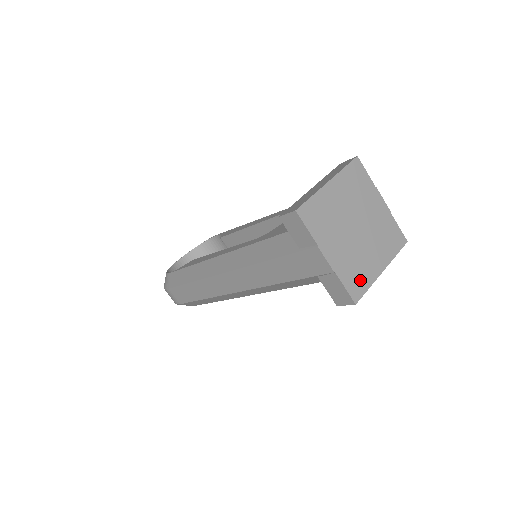
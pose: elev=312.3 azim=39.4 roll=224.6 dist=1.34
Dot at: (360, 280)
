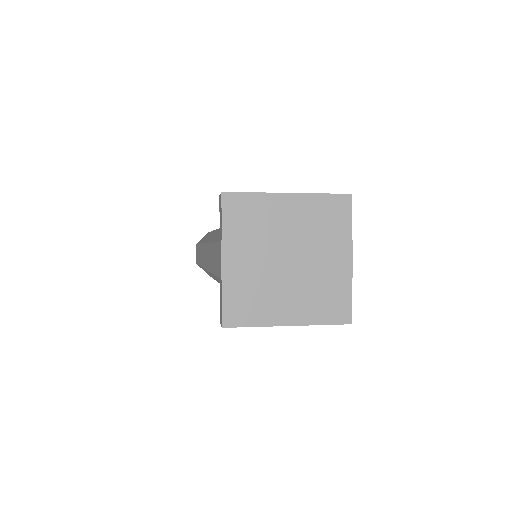
Dot at: (248, 310)
